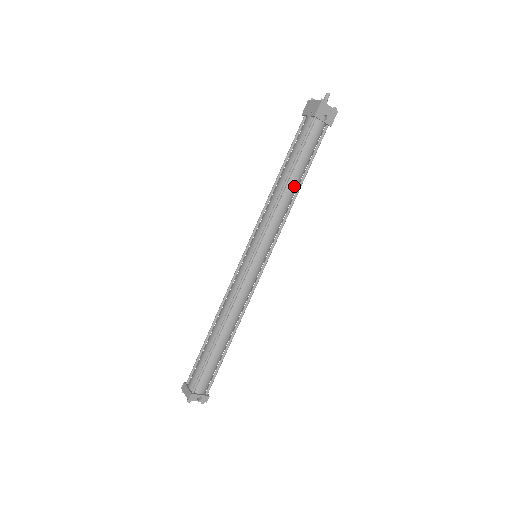
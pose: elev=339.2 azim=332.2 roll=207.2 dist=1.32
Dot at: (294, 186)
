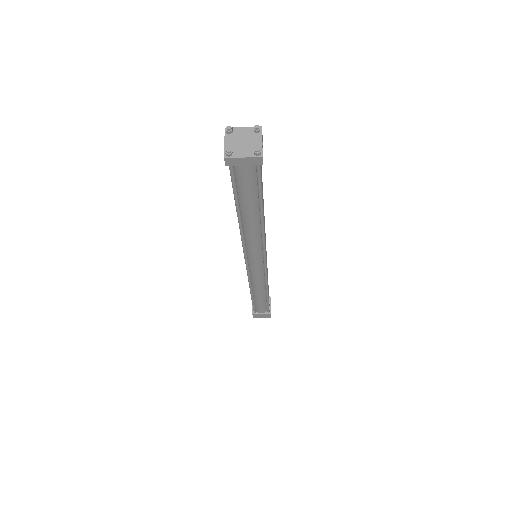
Dot at: (268, 287)
